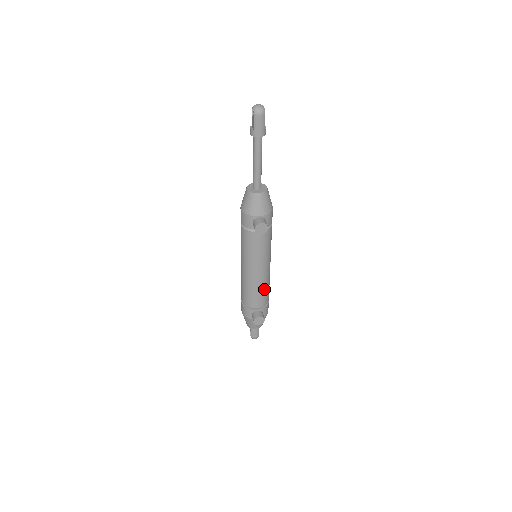
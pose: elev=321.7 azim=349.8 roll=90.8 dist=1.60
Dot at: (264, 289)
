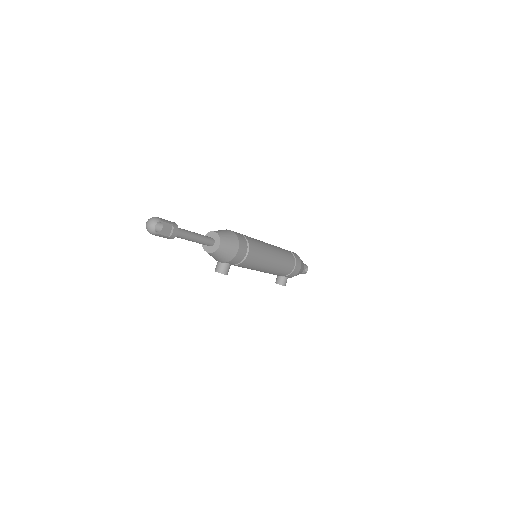
Dot at: (274, 273)
